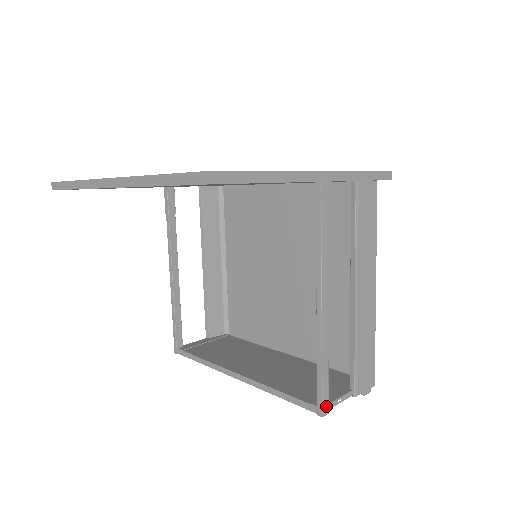
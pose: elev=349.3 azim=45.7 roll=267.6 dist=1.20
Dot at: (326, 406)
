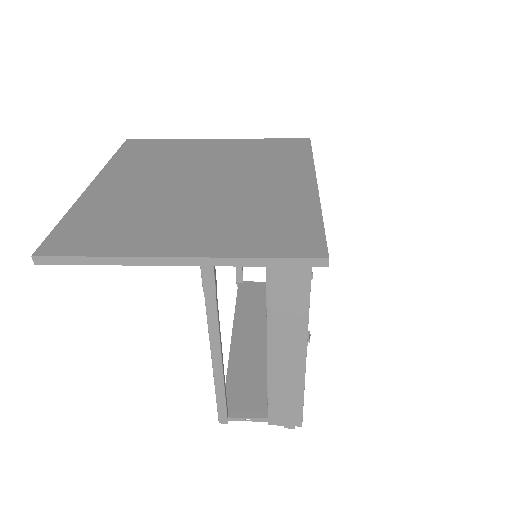
Dot at: (224, 418)
